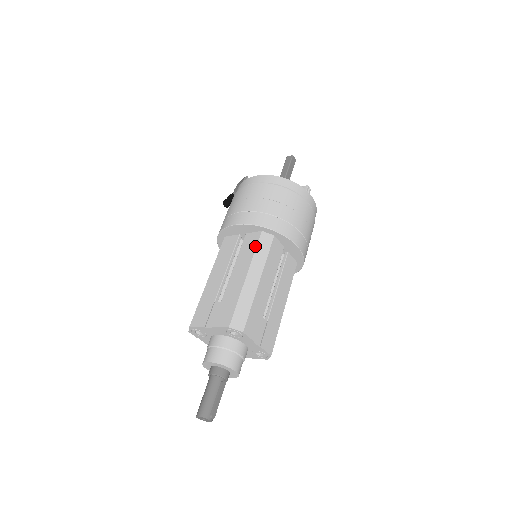
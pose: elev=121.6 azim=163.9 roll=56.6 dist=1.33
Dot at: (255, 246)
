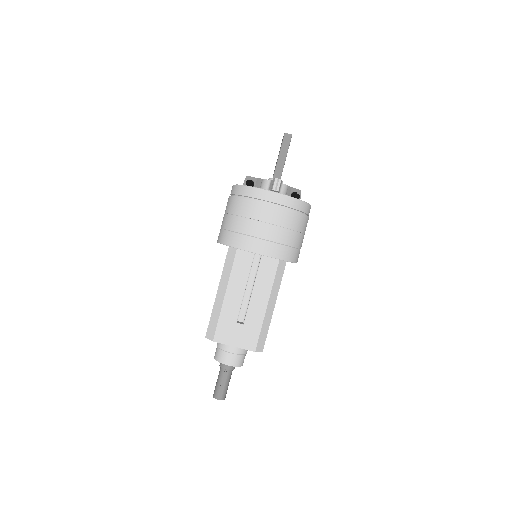
Dot at: occluded
